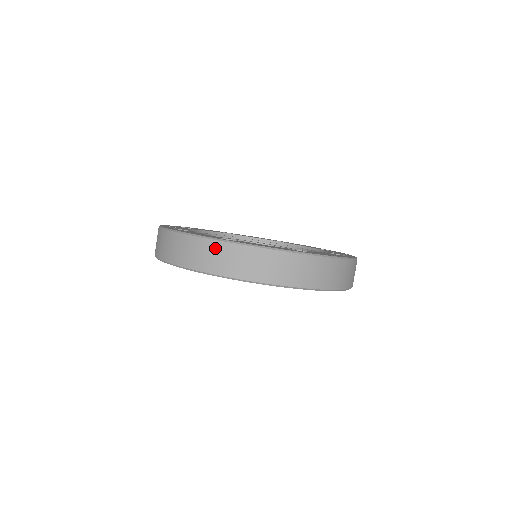
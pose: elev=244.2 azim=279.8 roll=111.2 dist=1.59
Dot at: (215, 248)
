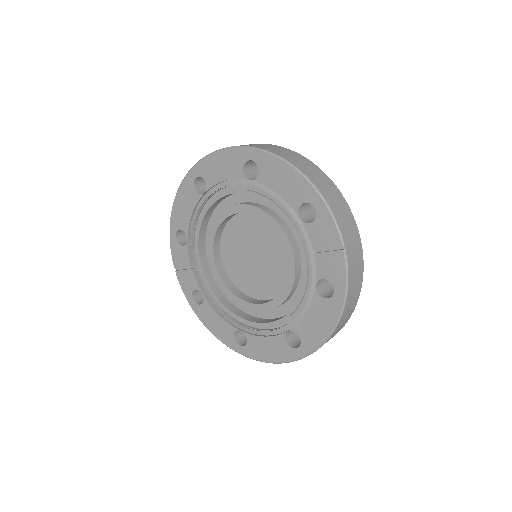
Dot at: occluded
